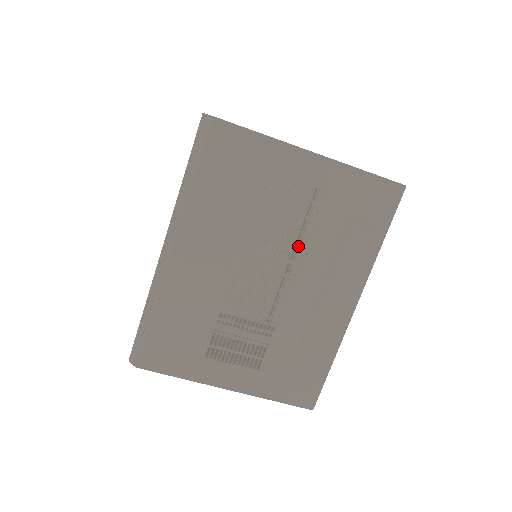
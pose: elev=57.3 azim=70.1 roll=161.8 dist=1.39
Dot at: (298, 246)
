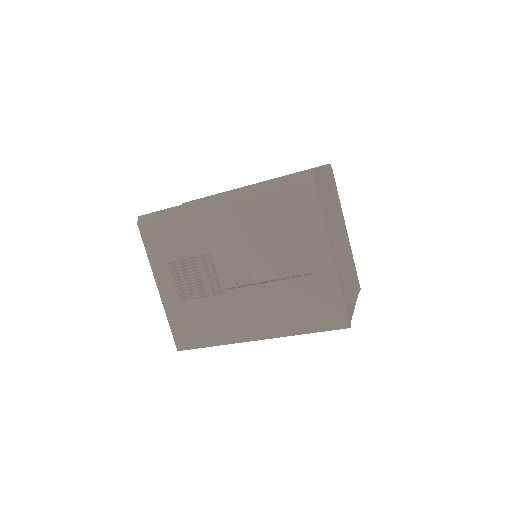
Dot at: occluded
